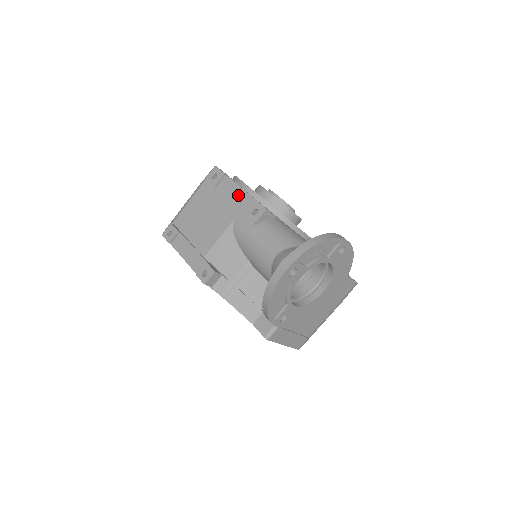
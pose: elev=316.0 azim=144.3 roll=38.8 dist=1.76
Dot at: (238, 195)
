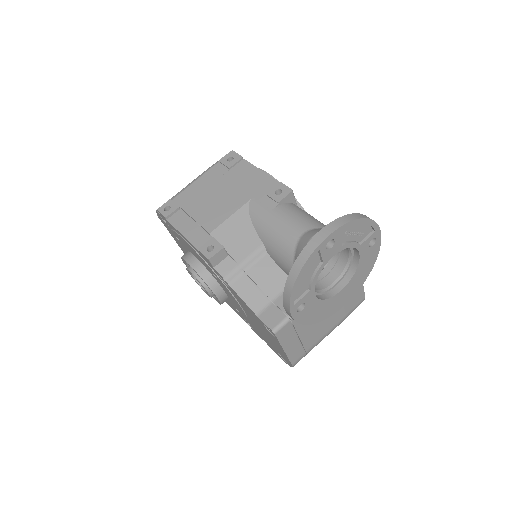
Dot at: (258, 177)
